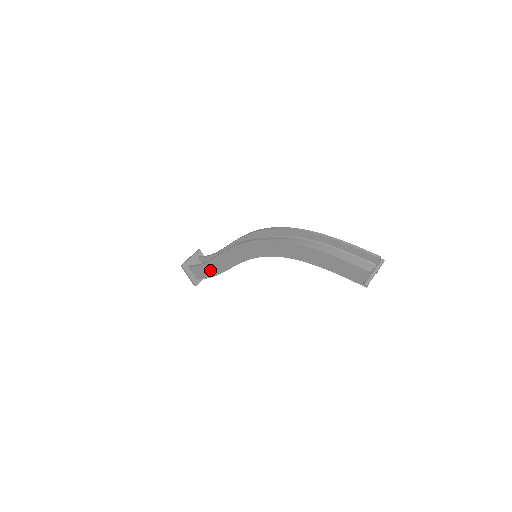
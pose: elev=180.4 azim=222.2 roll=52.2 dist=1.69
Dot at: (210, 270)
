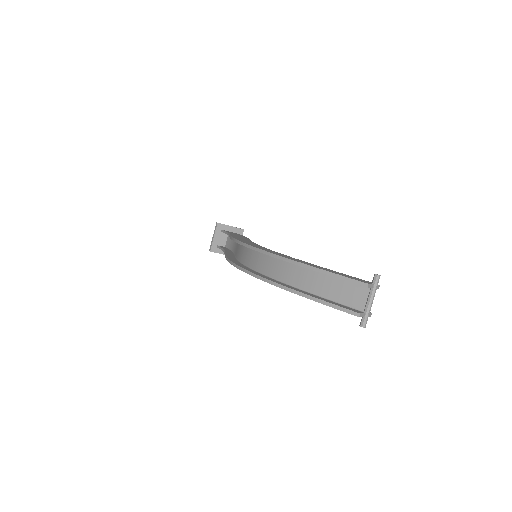
Dot at: occluded
